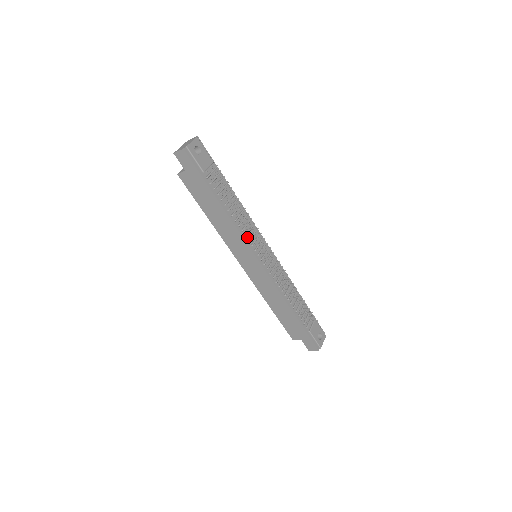
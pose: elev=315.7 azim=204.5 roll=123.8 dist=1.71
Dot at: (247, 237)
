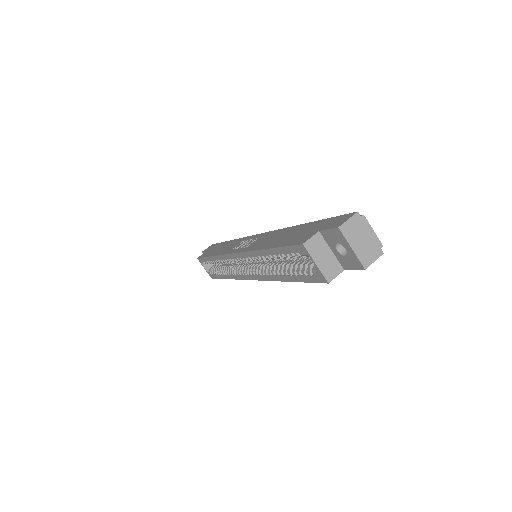
Dot at: occluded
